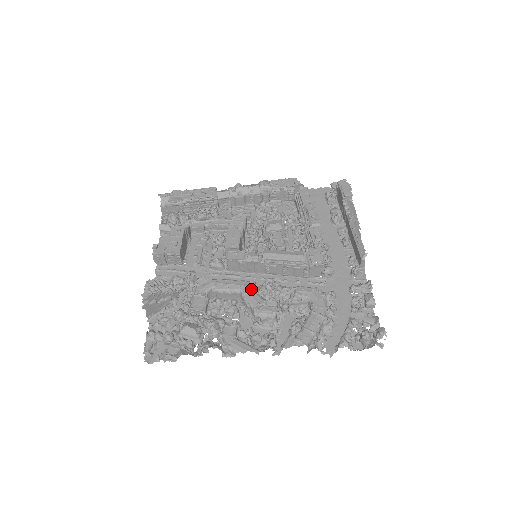
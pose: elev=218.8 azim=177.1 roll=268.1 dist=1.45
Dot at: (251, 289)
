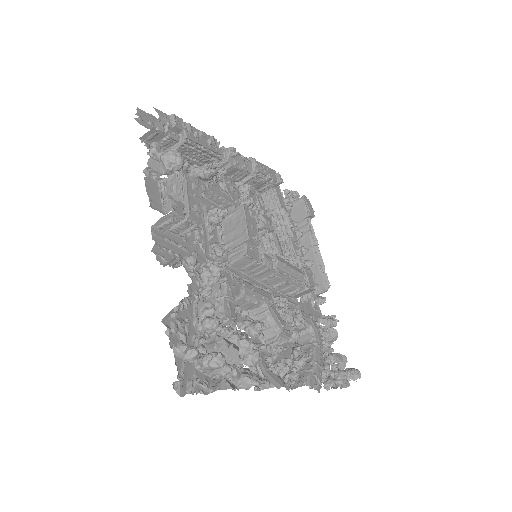
Dot at: (273, 304)
